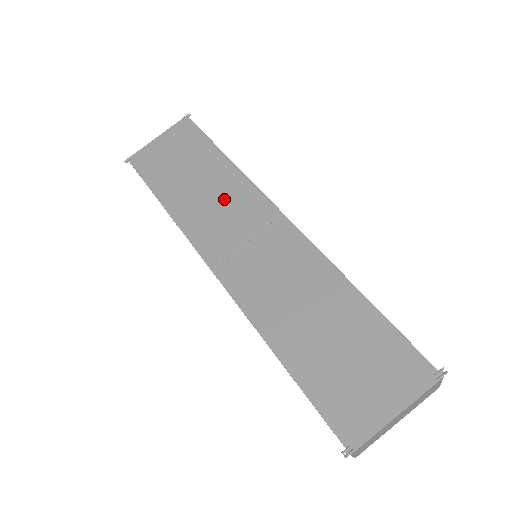
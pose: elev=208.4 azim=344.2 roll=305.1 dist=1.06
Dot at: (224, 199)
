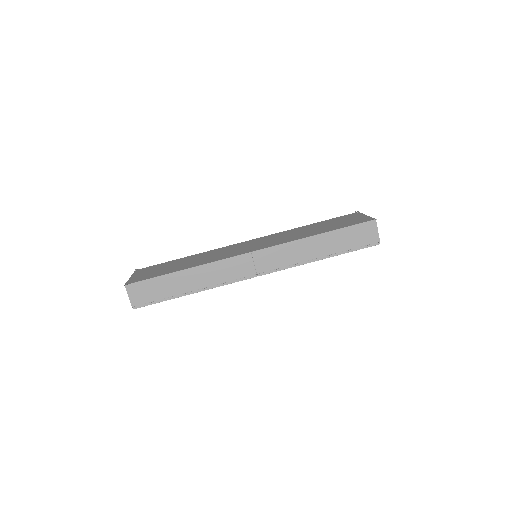
Dot at: (214, 254)
